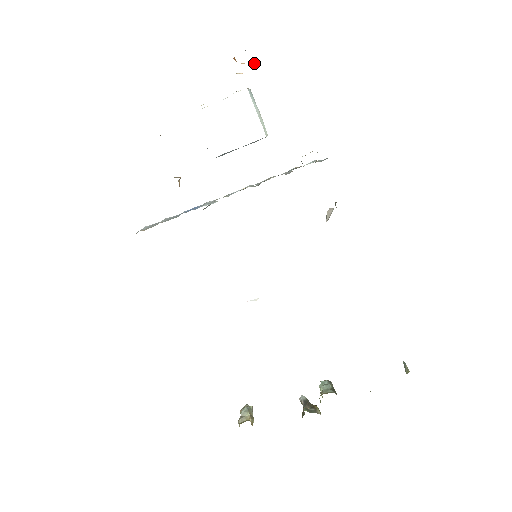
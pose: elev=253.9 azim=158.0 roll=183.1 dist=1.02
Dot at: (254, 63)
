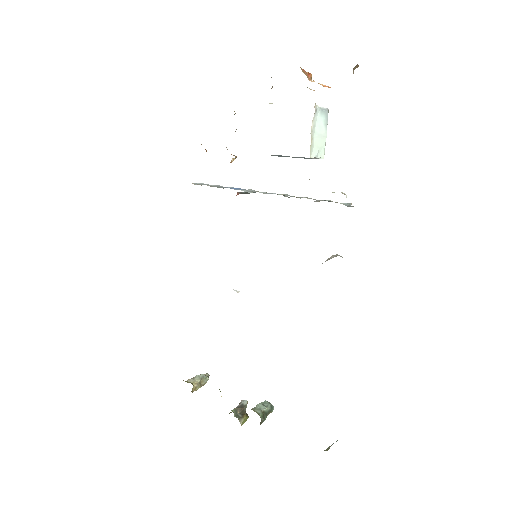
Dot at: (324, 85)
